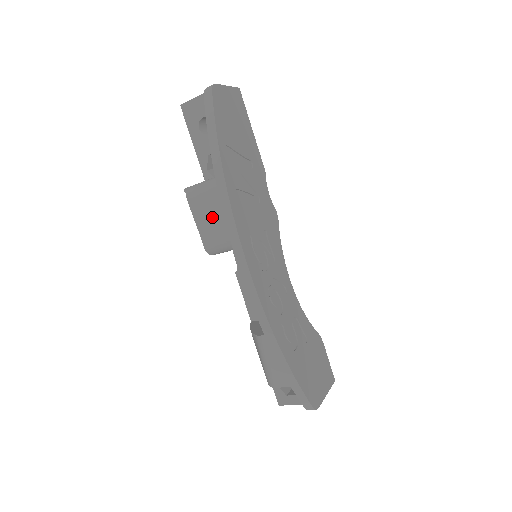
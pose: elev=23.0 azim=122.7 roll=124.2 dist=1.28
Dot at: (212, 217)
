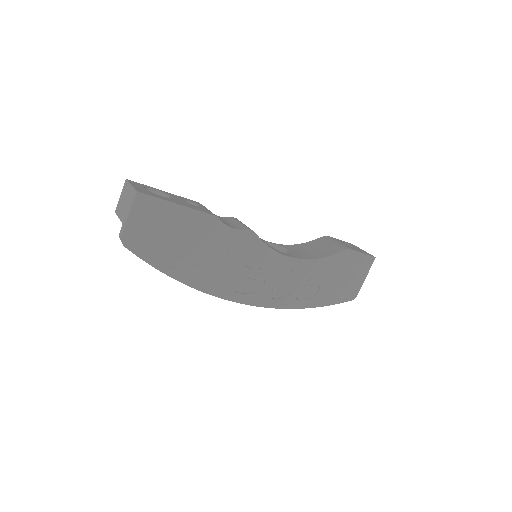
Dot at: occluded
